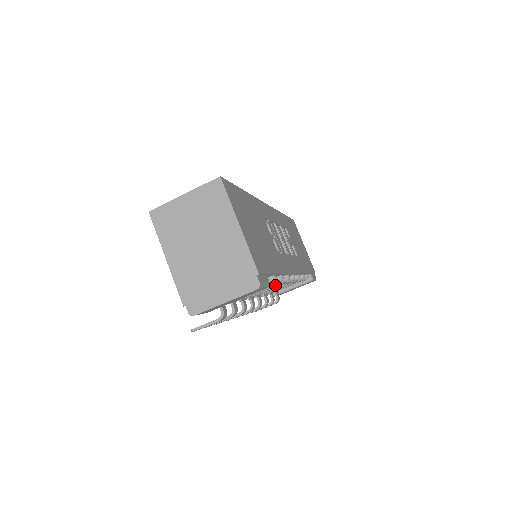
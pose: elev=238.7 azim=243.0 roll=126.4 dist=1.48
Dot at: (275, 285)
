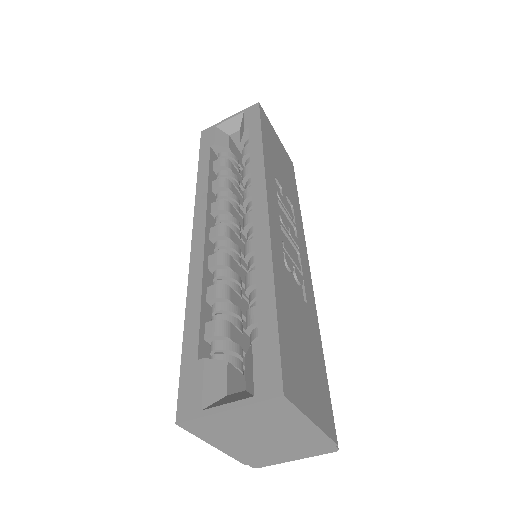
Dot at: occluded
